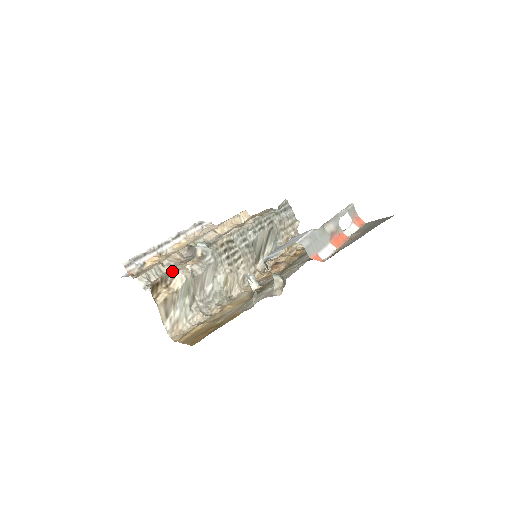
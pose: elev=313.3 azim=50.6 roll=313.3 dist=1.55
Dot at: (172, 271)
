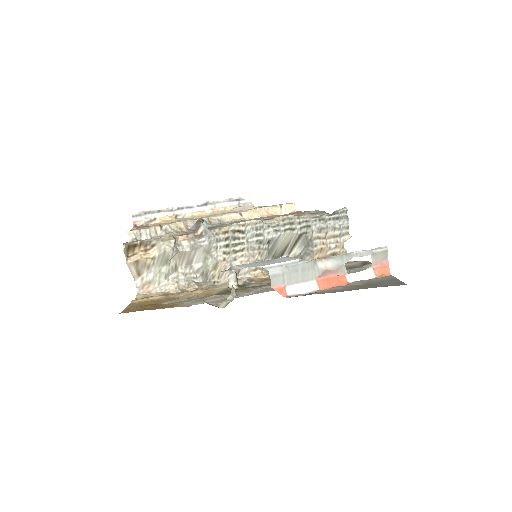
Dot at: (156, 239)
